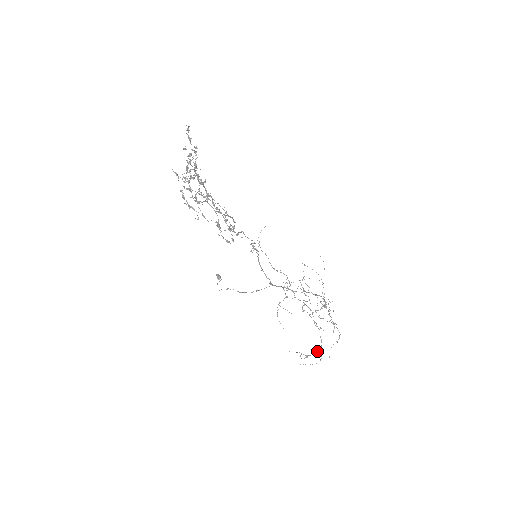
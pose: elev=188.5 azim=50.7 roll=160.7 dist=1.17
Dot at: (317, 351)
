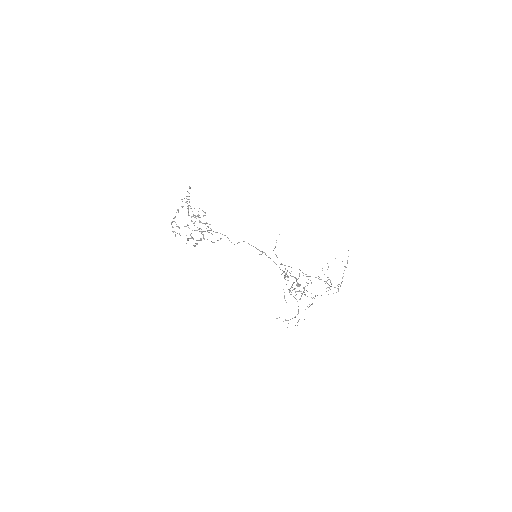
Dot at: (295, 316)
